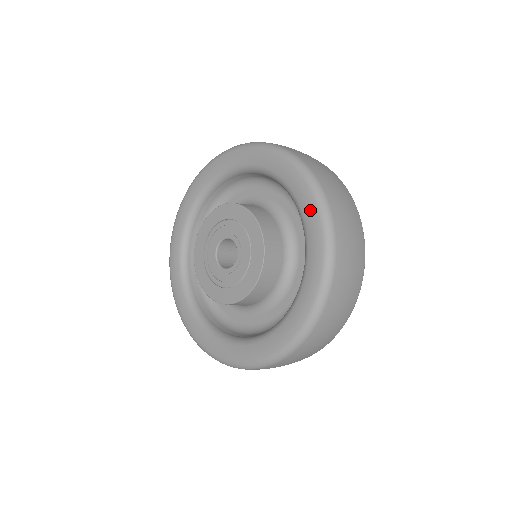
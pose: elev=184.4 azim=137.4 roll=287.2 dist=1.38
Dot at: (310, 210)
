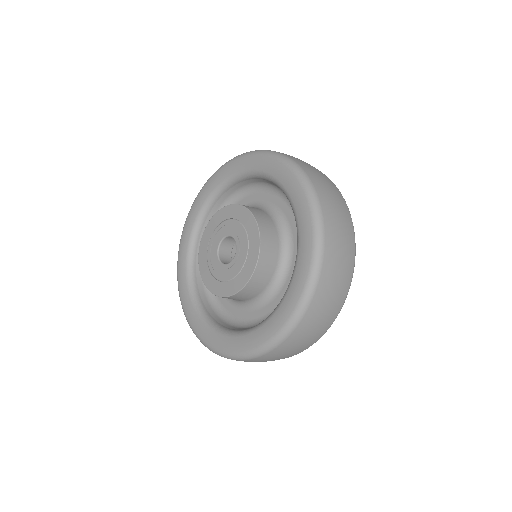
Dot at: (302, 272)
